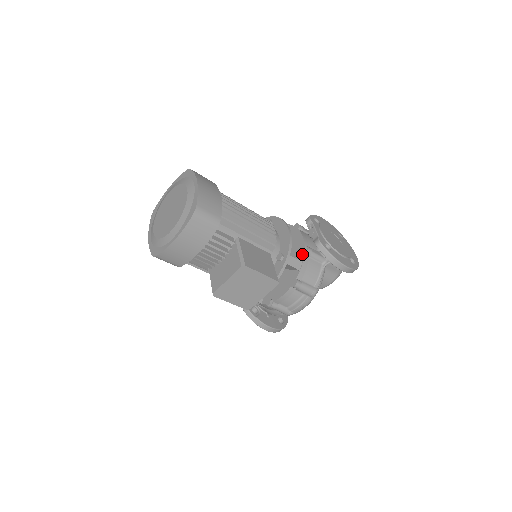
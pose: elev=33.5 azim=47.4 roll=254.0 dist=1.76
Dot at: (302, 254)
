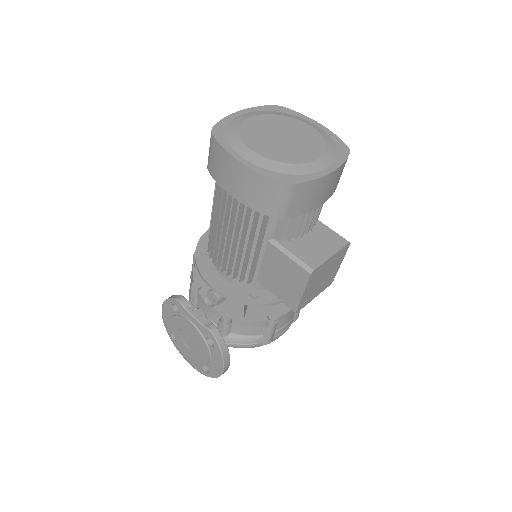
Dot at: occluded
